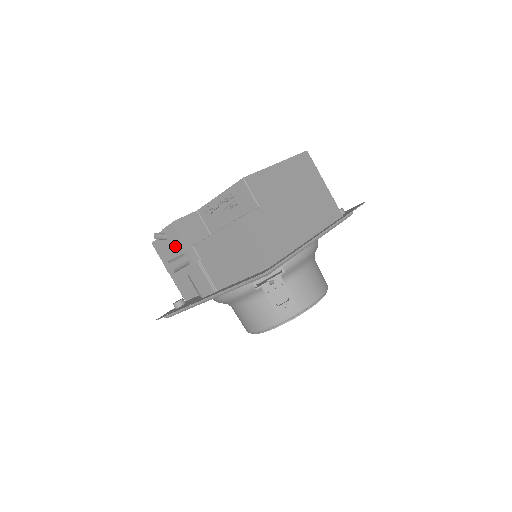
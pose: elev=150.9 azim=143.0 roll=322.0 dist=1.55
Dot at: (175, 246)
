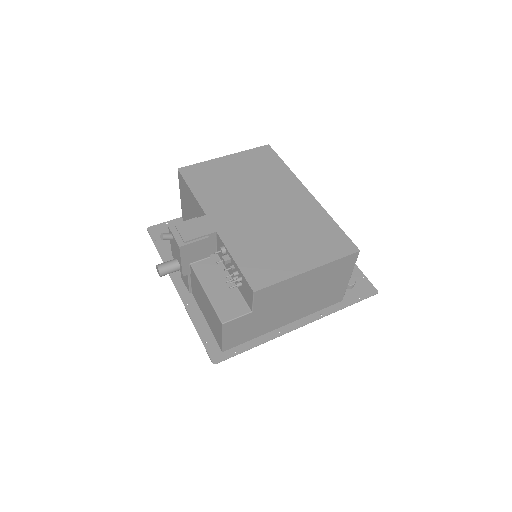
Dot at: (176, 251)
